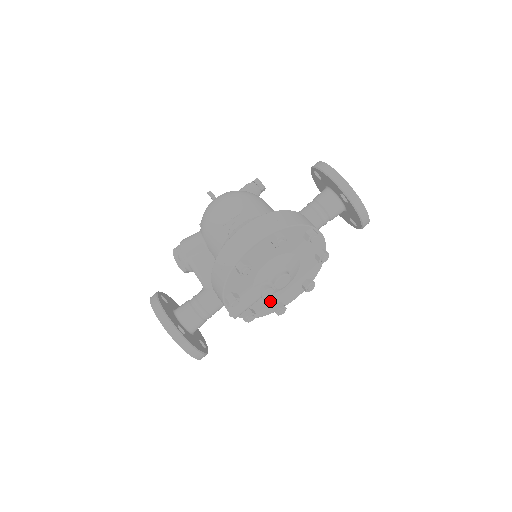
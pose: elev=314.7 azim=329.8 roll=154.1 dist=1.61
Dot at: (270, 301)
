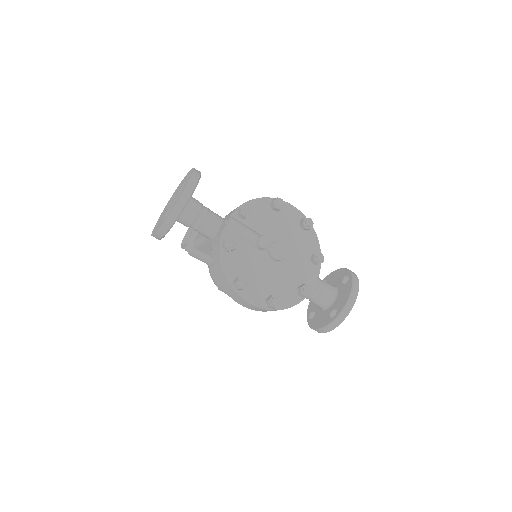
Dot at: (244, 267)
